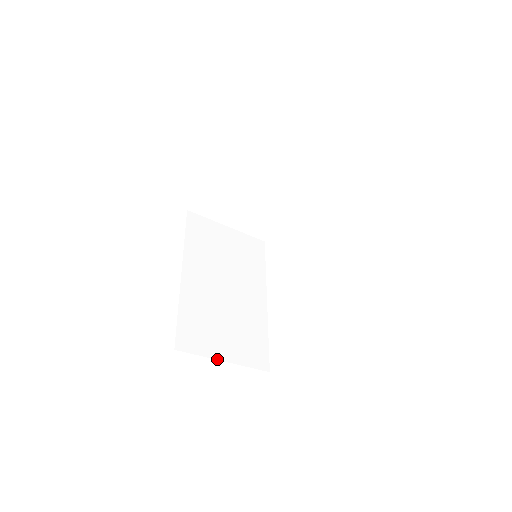
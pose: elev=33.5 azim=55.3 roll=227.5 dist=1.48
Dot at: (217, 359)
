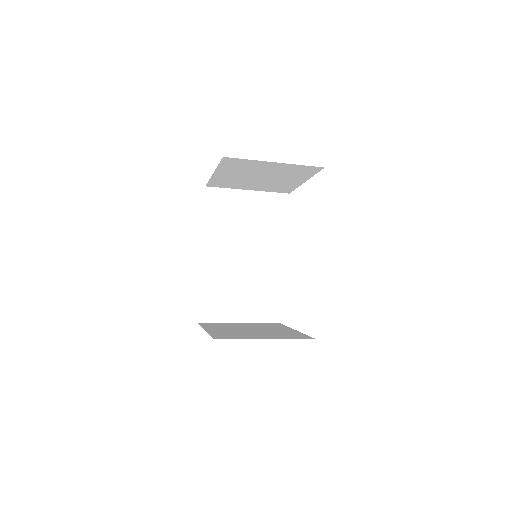
Dot at: (232, 322)
